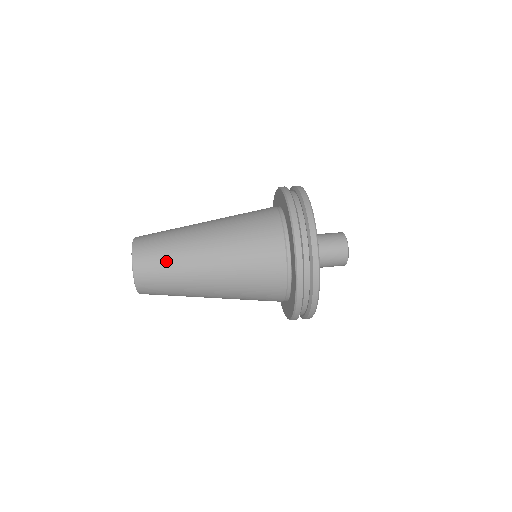
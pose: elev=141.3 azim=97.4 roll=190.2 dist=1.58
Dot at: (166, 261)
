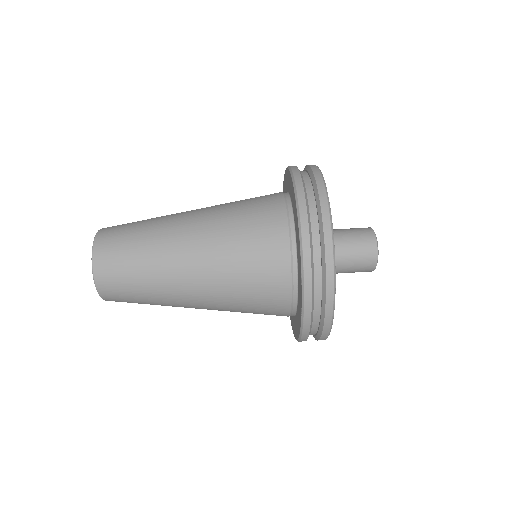
Dot at: (134, 246)
